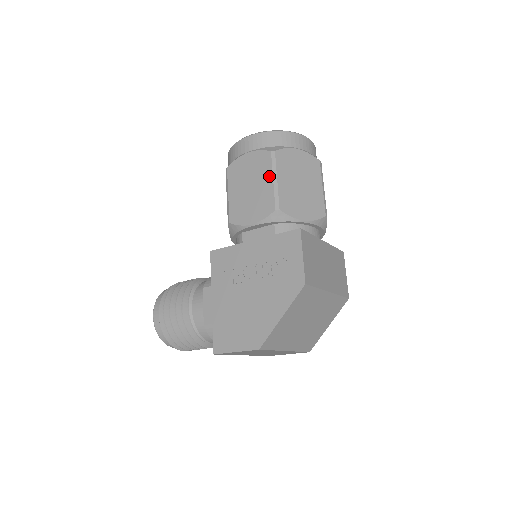
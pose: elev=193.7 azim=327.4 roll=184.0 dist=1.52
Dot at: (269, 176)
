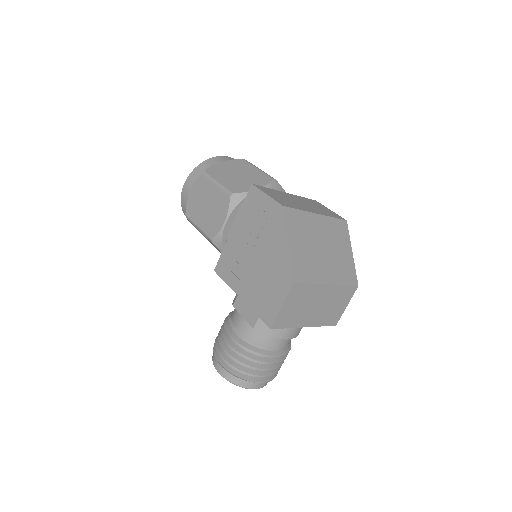
Dot at: (211, 186)
